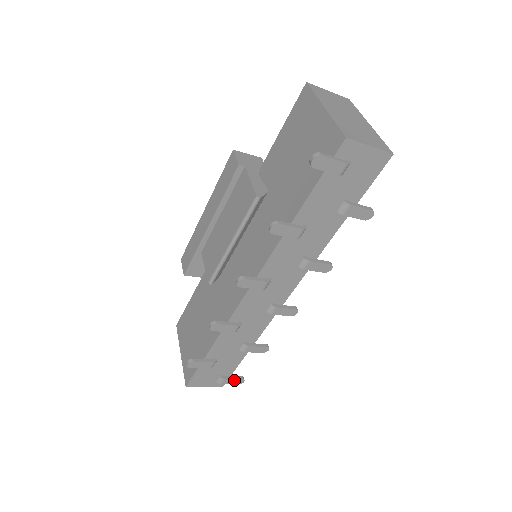
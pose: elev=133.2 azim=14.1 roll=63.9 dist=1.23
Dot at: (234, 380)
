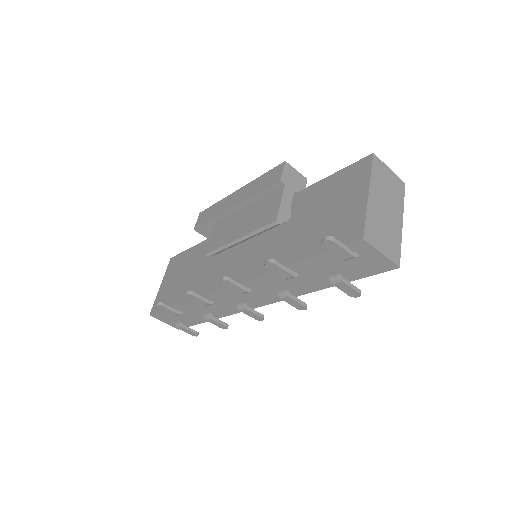
Dot at: (190, 331)
